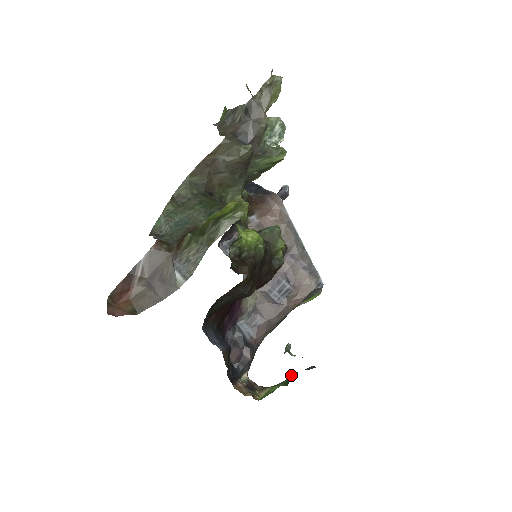
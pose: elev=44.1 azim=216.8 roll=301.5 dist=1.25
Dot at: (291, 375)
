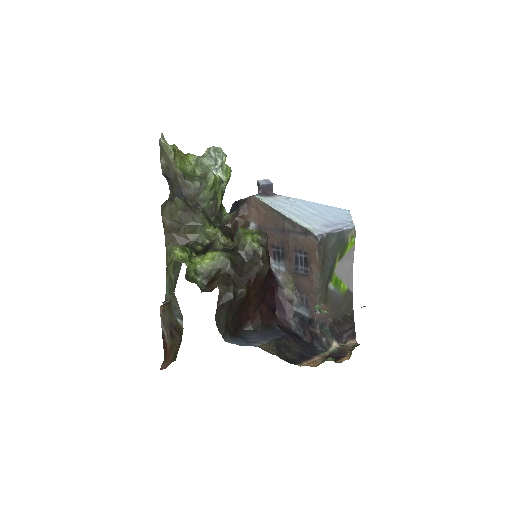
Dot at: occluded
